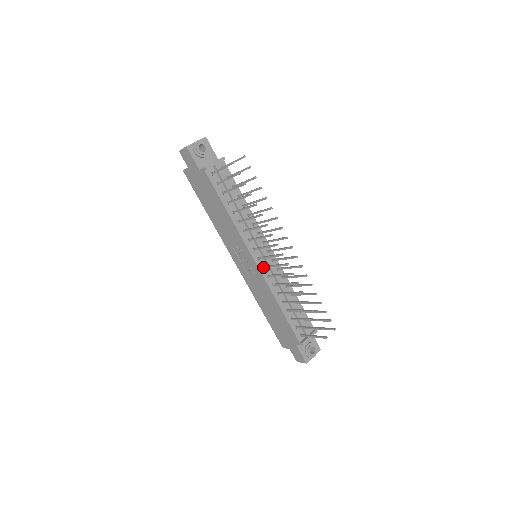
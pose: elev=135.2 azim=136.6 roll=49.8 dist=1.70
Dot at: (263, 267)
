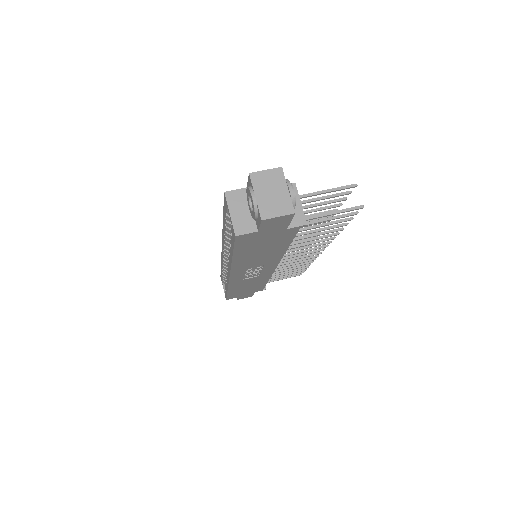
Dot at: occluded
